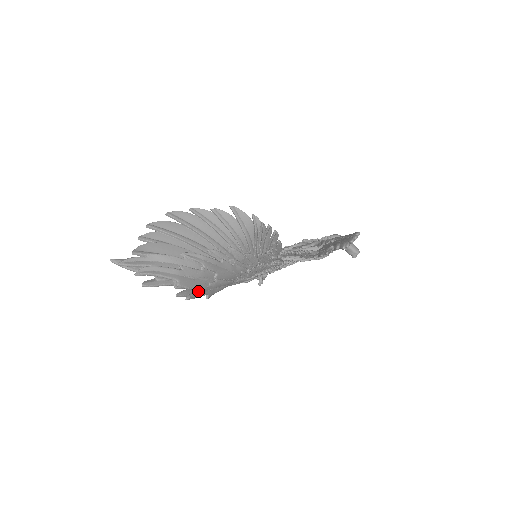
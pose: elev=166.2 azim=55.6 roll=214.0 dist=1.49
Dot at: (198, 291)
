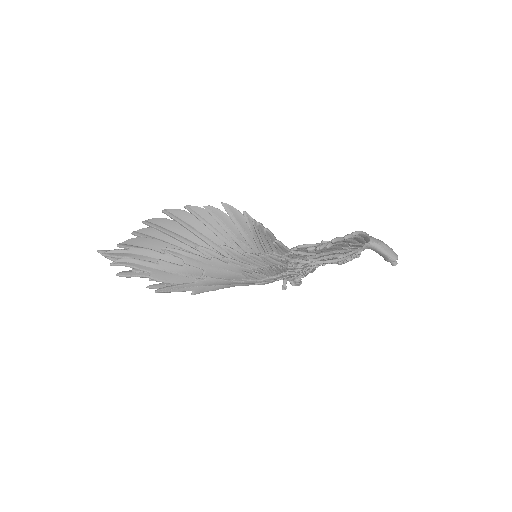
Dot at: (175, 286)
